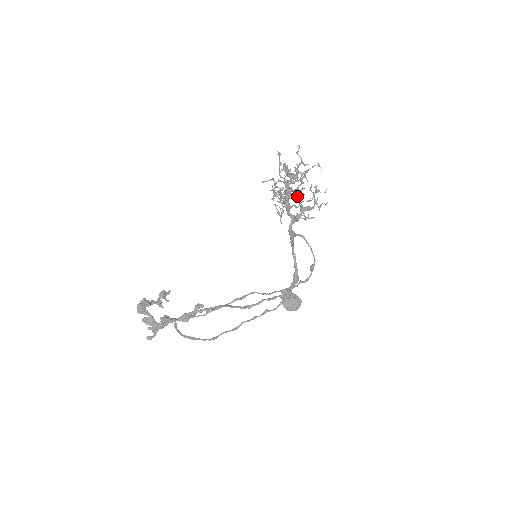
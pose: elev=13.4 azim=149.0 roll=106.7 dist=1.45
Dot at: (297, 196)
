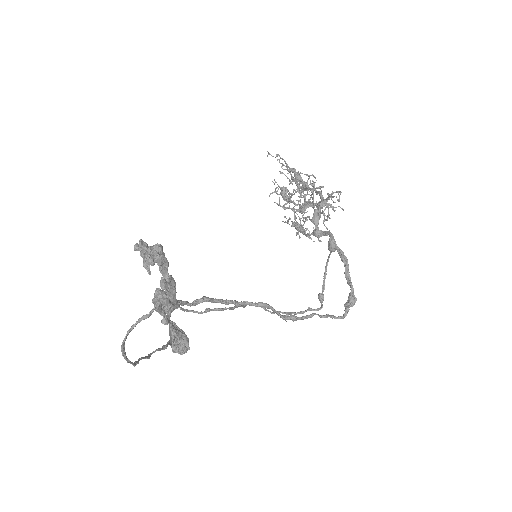
Dot at: occluded
